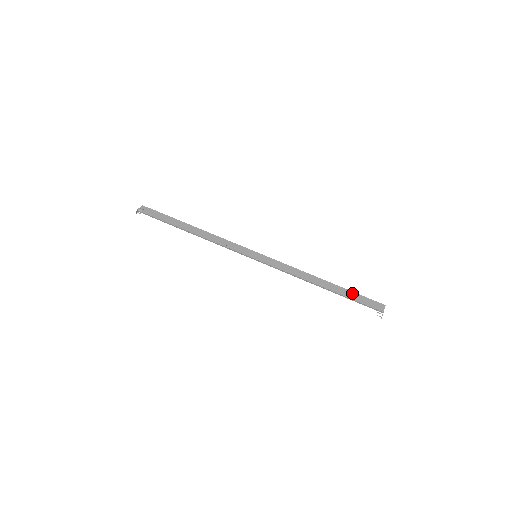
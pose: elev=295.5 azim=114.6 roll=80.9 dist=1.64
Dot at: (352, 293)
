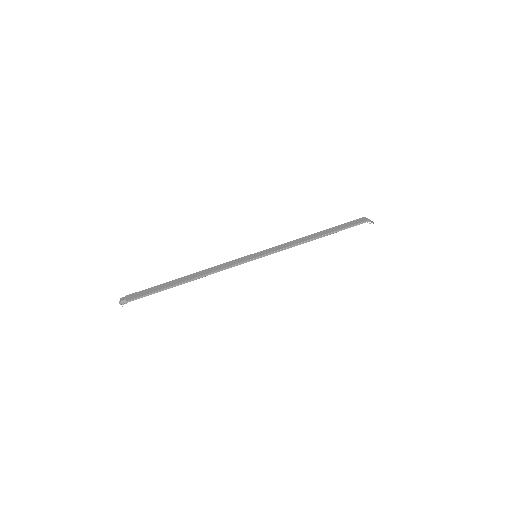
Dot at: (340, 226)
